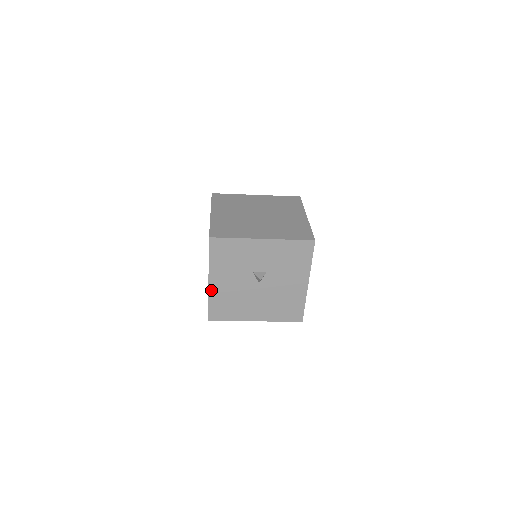
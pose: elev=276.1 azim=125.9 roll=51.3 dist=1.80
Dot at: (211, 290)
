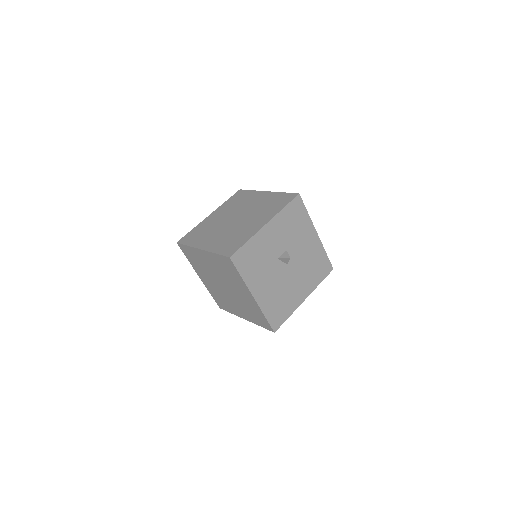
Dot at: (260, 303)
